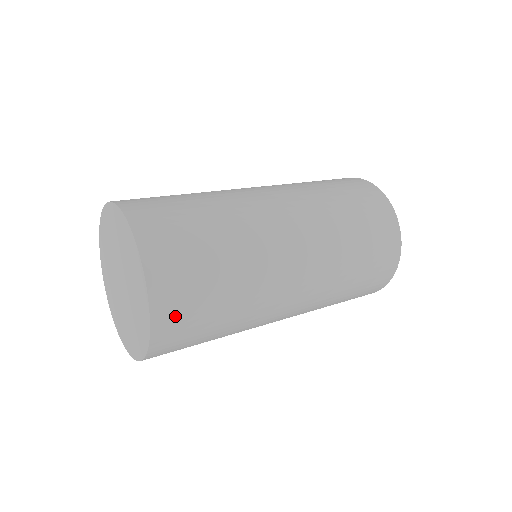
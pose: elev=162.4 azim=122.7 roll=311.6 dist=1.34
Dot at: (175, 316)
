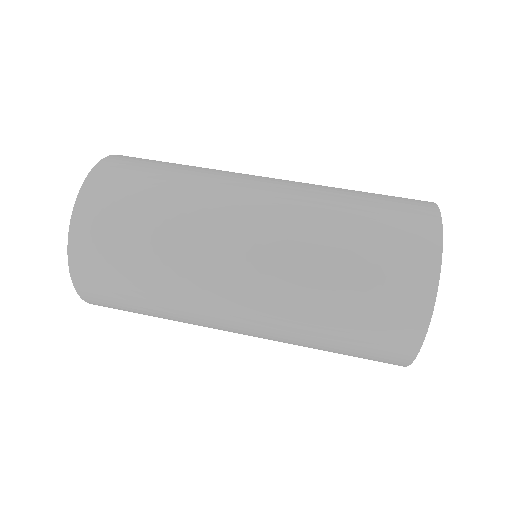
Dot at: (92, 259)
